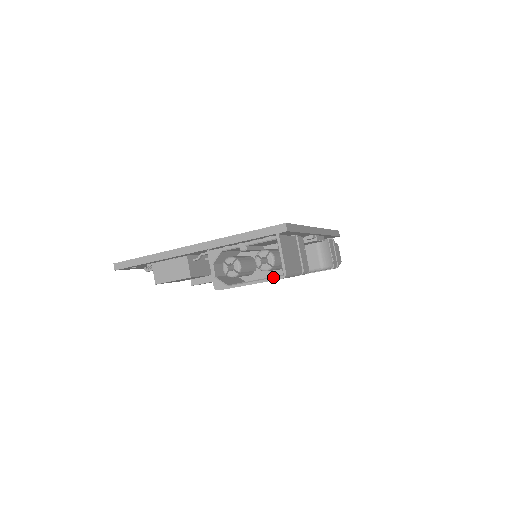
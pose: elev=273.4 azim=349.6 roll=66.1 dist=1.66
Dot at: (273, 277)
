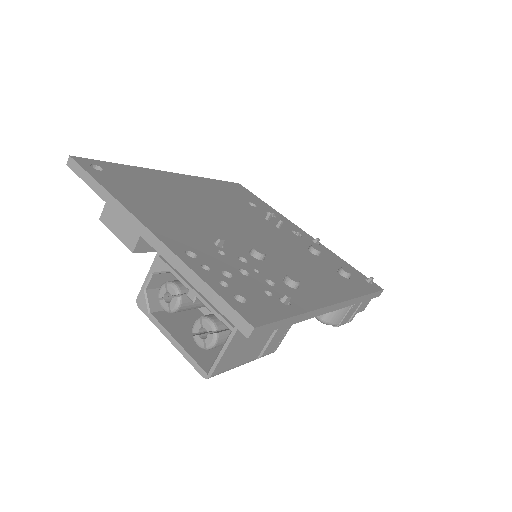
Dot at: (195, 363)
